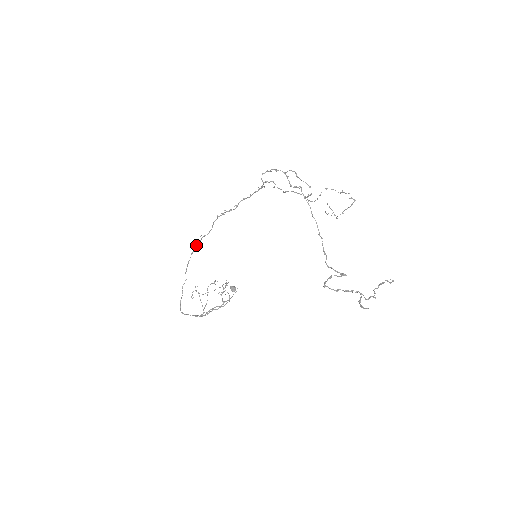
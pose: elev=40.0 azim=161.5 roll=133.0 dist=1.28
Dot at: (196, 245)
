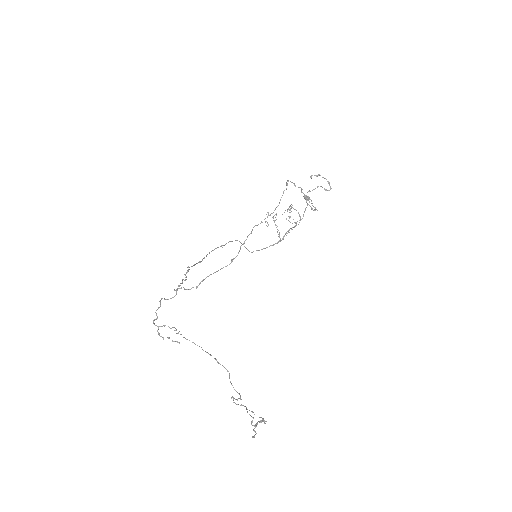
Dot at: occluded
